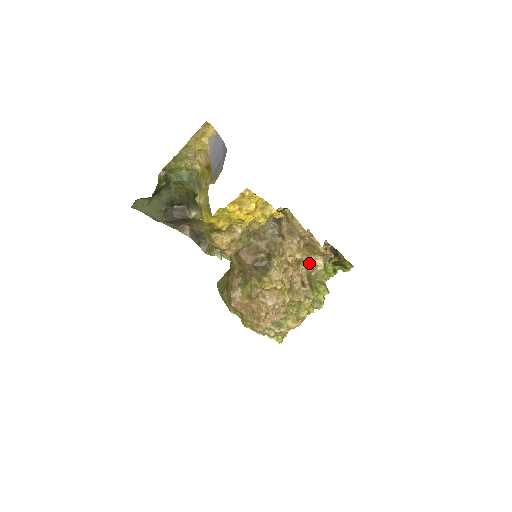
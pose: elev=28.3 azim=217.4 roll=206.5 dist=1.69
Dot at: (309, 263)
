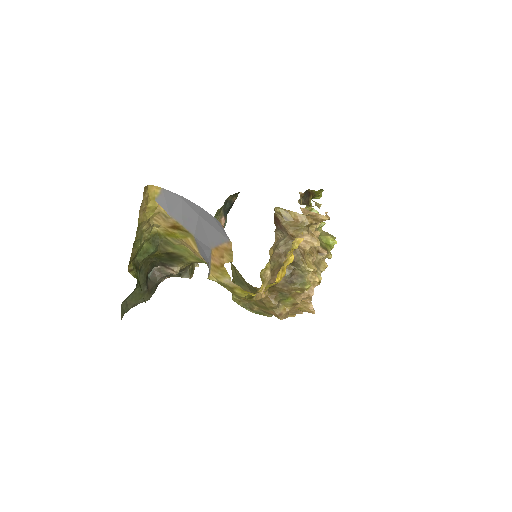
Dot at: (314, 233)
